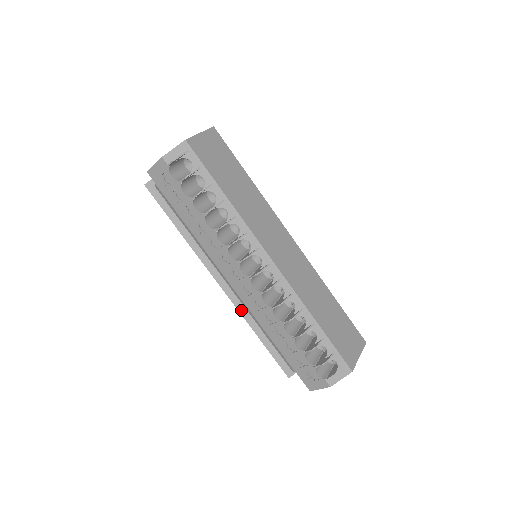
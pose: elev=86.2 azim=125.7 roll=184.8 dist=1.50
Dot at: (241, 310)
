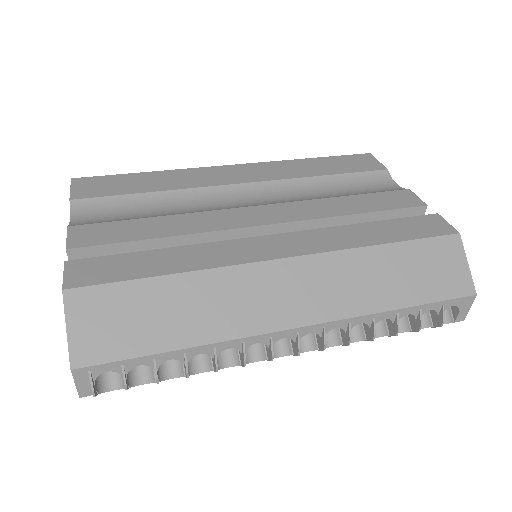
Dot at: occluded
